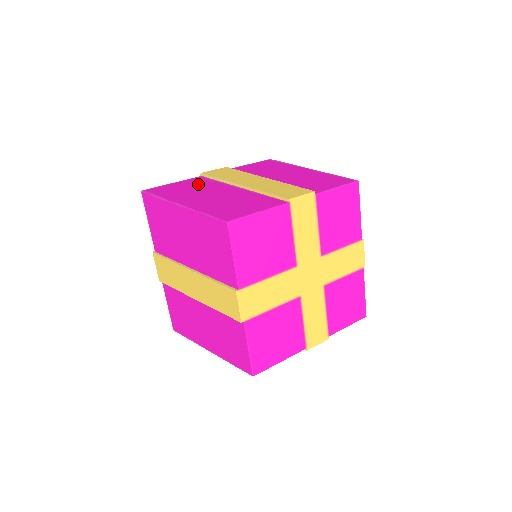
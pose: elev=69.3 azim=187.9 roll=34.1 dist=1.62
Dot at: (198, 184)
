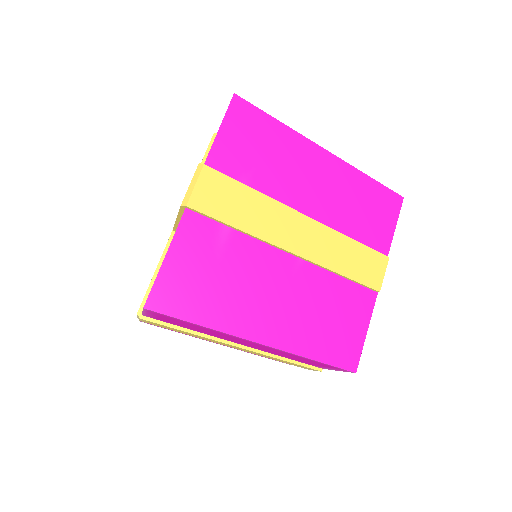
Dot at: (217, 254)
